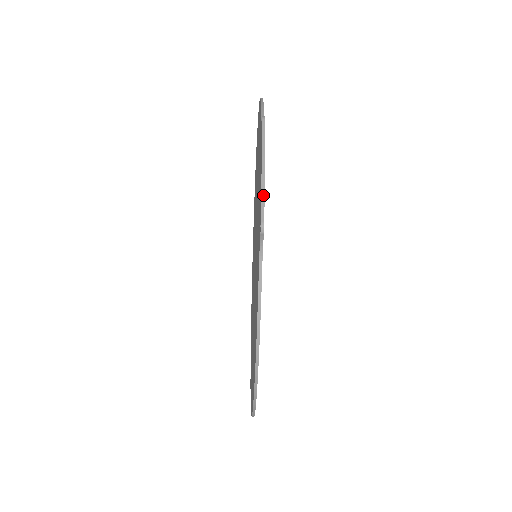
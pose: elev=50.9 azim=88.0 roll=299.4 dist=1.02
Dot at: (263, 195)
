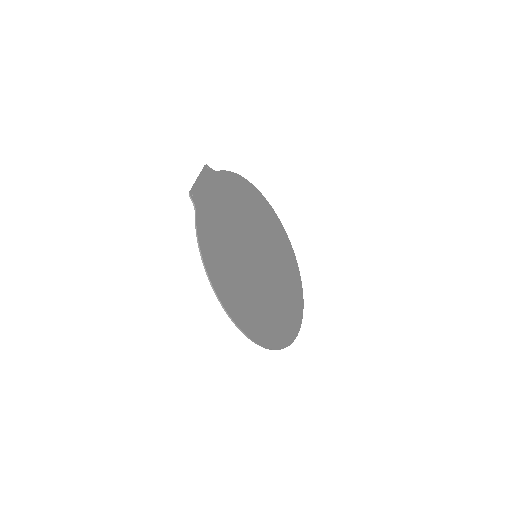
Dot at: (194, 185)
